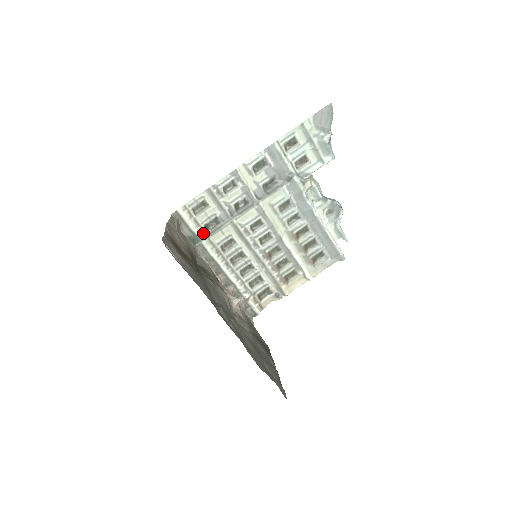
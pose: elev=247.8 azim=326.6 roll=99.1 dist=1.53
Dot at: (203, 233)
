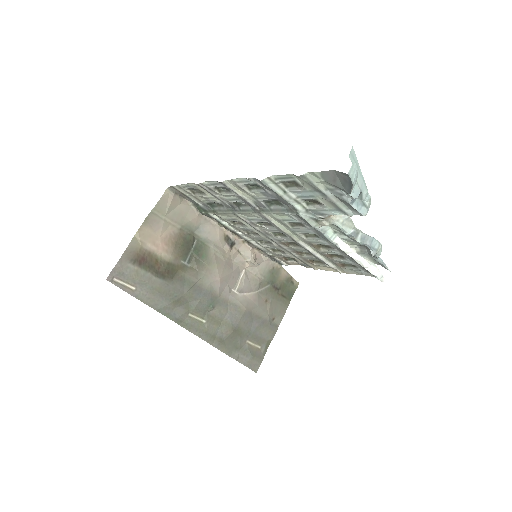
Dot at: (208, 207)
